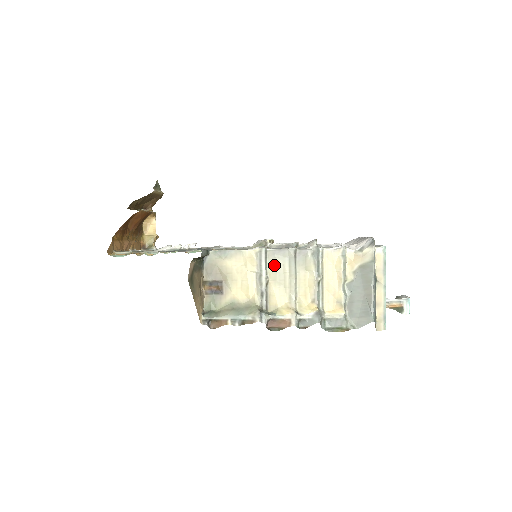
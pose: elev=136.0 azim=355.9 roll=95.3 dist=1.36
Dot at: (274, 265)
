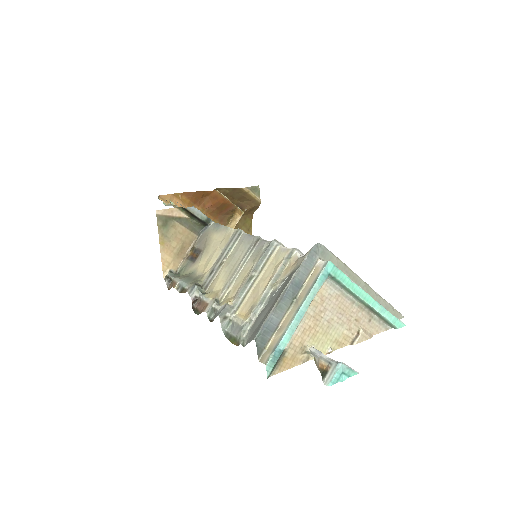
Dot at: (237, 249)
